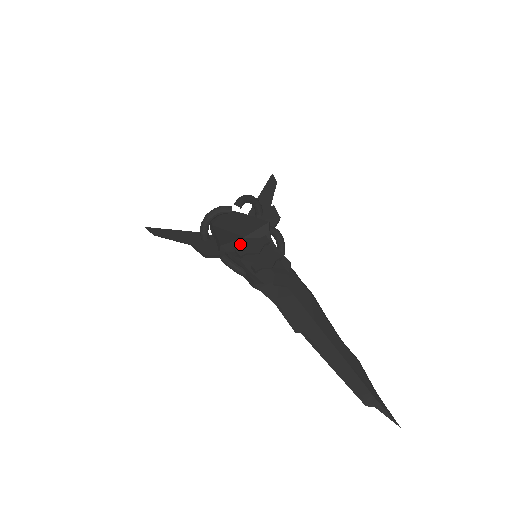
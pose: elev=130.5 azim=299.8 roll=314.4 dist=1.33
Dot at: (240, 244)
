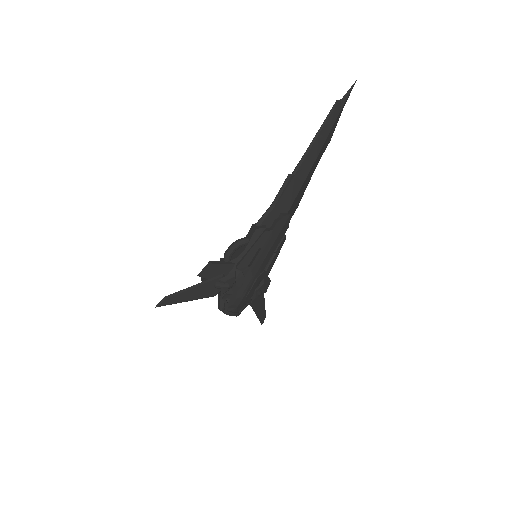
Dot at: occluded
